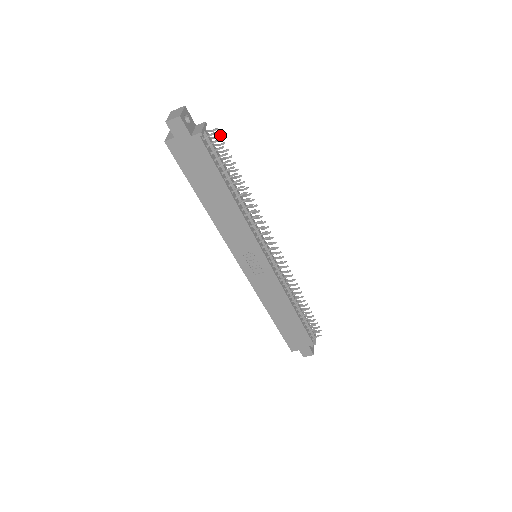
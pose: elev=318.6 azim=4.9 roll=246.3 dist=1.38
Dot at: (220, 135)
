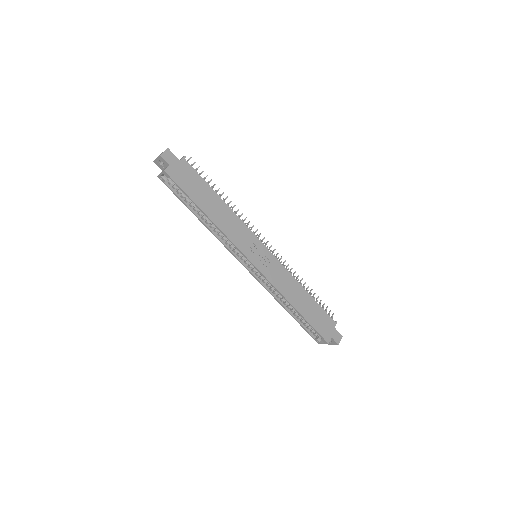
Dot at: occluded
